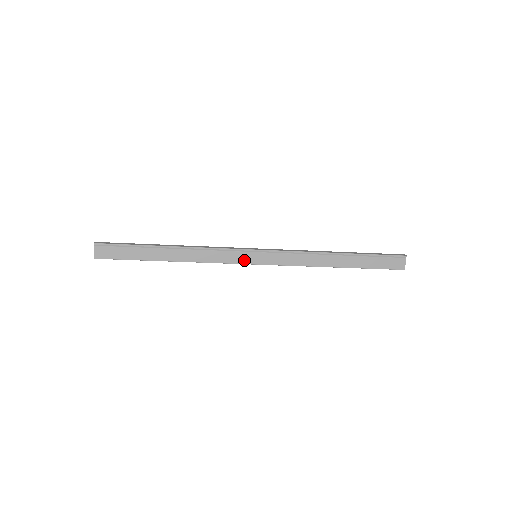
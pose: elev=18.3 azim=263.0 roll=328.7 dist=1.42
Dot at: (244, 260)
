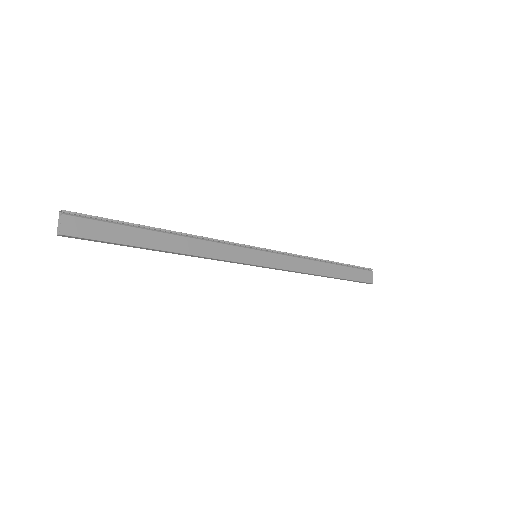
Dot at: (246, 258)
